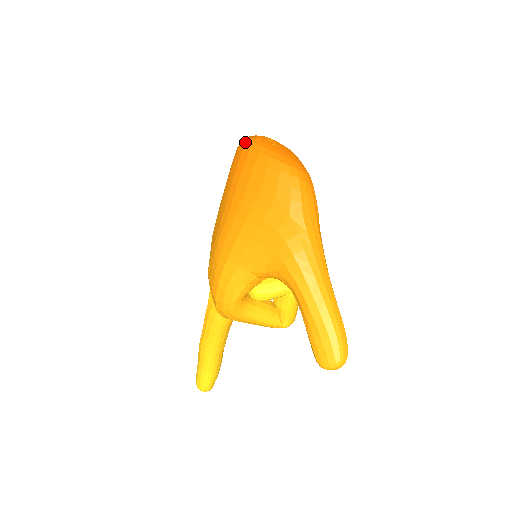
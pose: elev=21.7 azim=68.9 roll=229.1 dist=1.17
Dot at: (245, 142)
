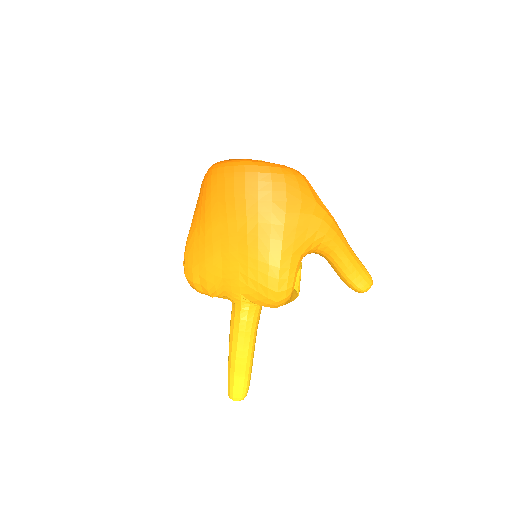
Dot at: (240, 164)
